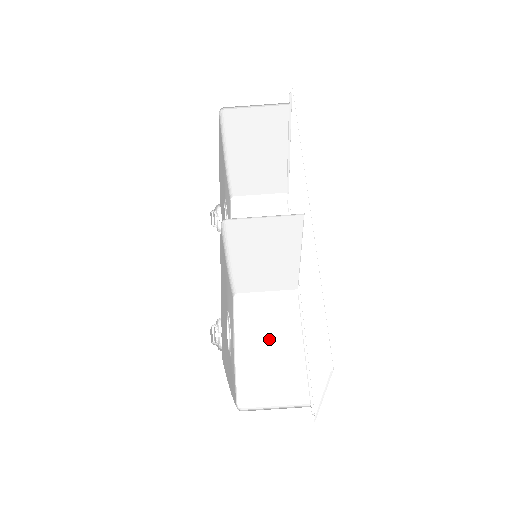
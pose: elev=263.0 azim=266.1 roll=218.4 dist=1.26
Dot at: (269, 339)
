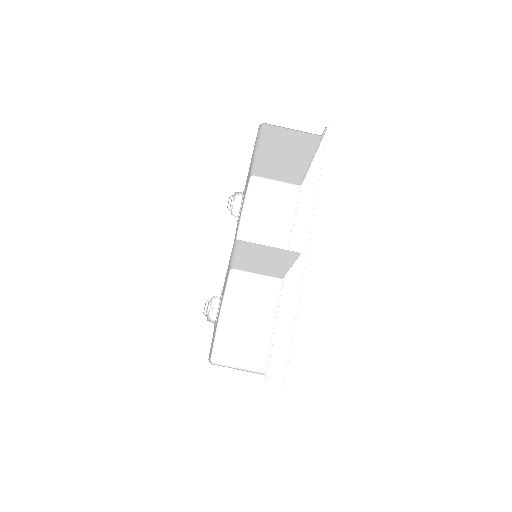
Dot at: (249, 313)
